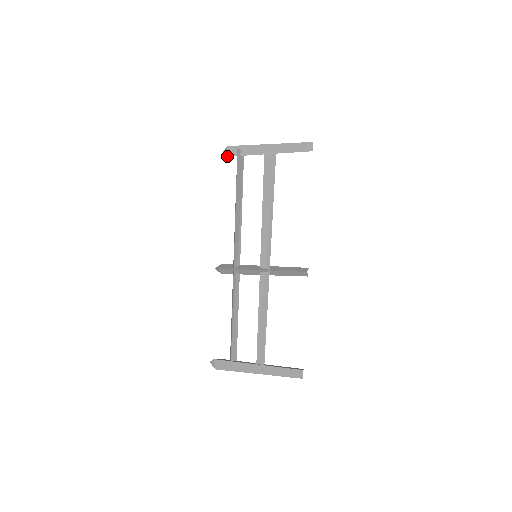
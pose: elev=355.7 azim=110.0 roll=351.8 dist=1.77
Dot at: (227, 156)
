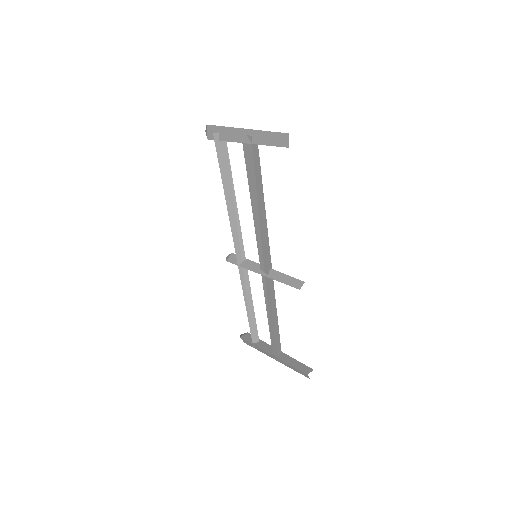
Dot at: (208, 139)
